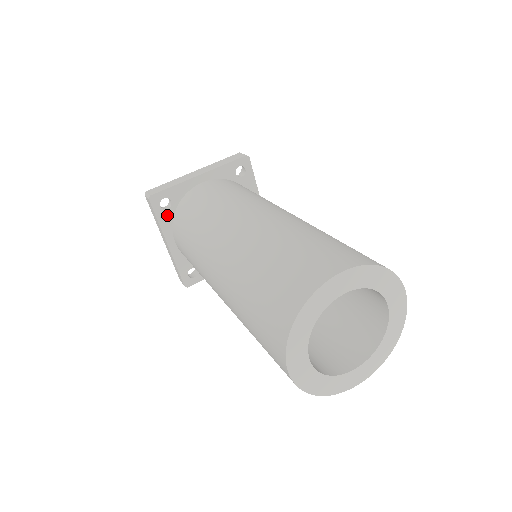
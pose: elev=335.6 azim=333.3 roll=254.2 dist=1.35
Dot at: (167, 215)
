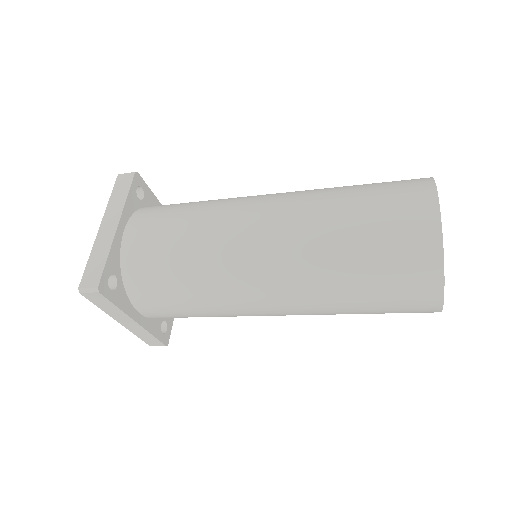
Dot at: (135, 202)
